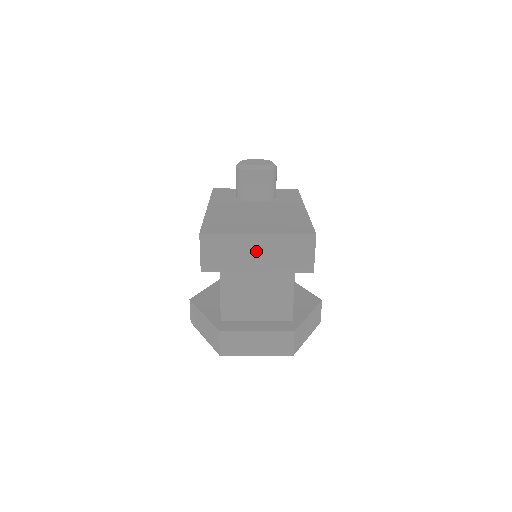
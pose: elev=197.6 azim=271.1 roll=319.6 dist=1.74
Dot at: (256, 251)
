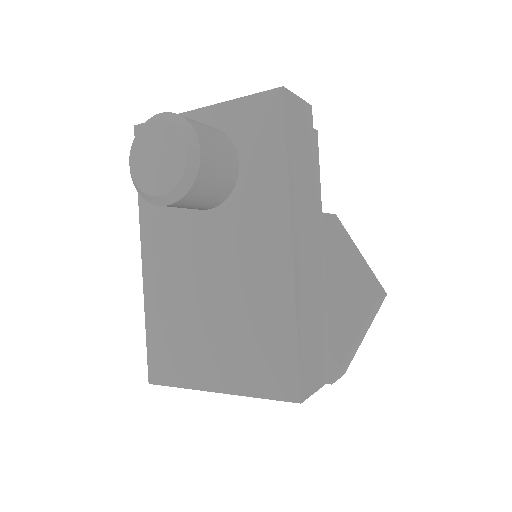
Dot at: occluded
